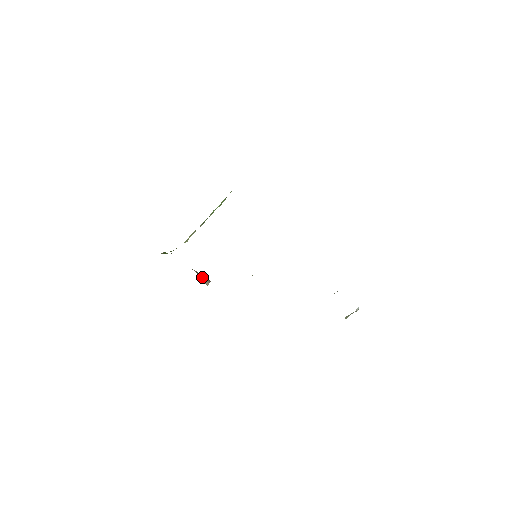
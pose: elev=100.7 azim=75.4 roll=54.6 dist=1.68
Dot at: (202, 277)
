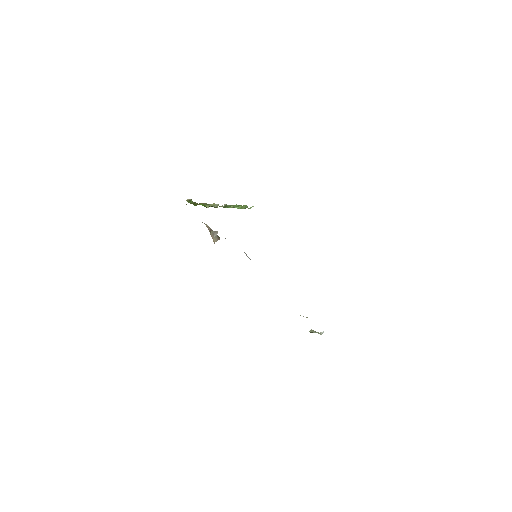
Dot at: (213, 234)
